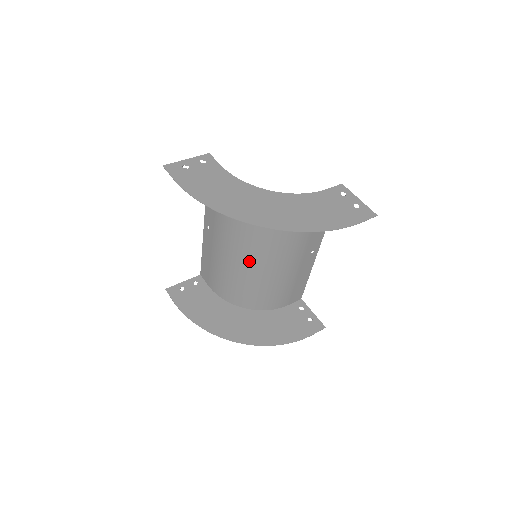
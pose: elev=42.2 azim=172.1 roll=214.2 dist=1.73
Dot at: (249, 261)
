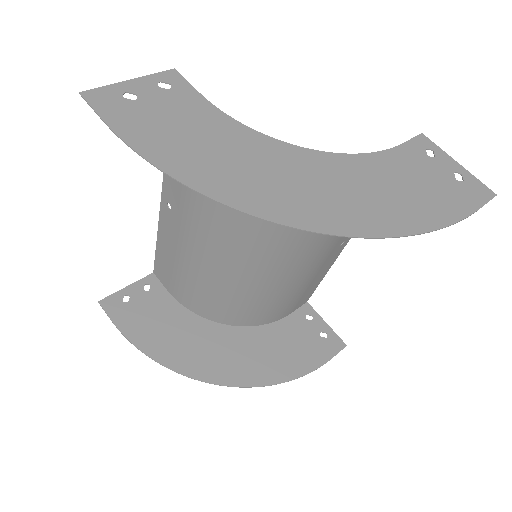
Dot at: (244, 264)
